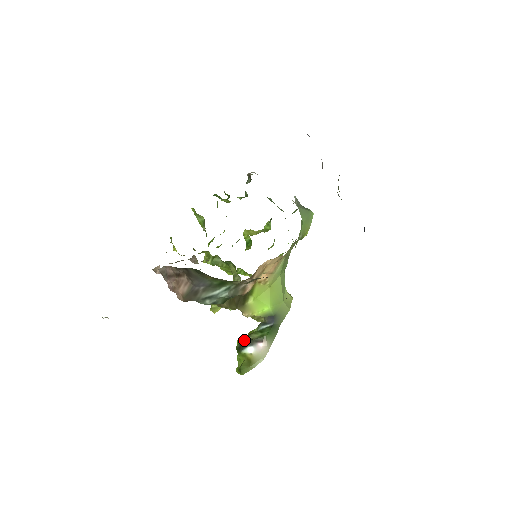
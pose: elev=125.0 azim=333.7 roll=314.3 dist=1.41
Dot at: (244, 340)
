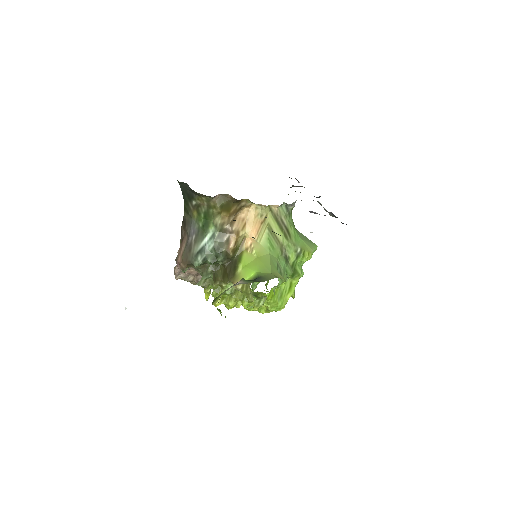
Dot at: occluded
